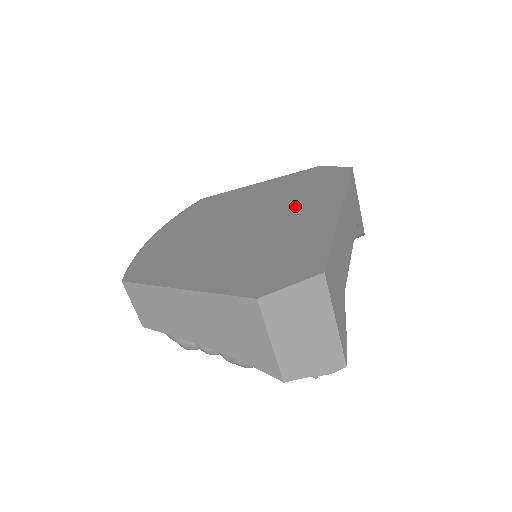
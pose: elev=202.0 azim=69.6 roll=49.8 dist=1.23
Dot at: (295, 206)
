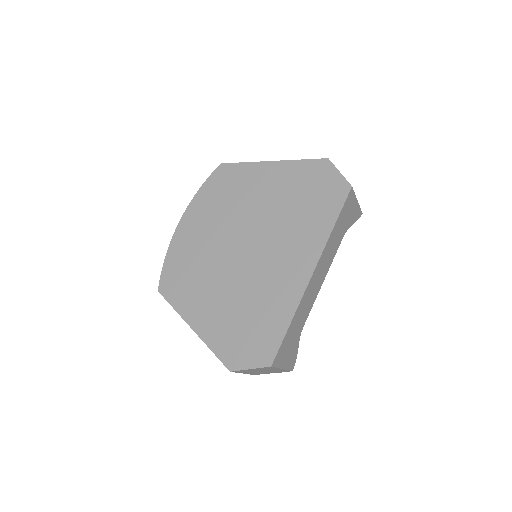
Dot at: (284, 245)
